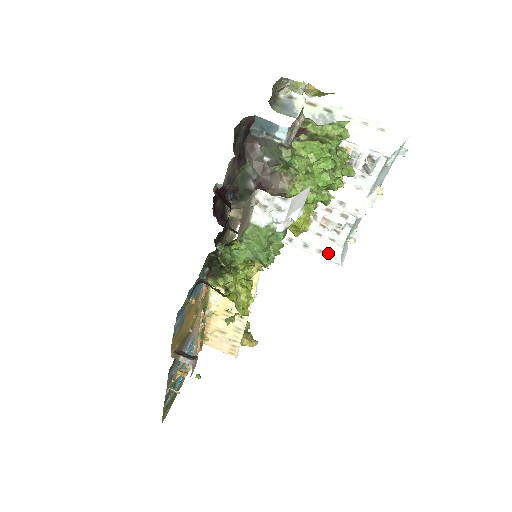
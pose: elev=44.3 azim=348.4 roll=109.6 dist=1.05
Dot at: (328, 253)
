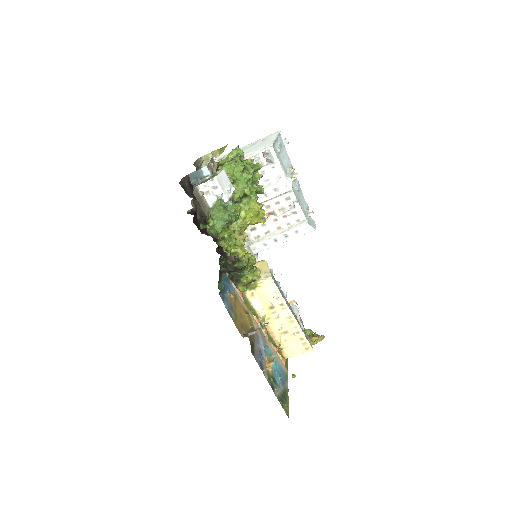
Dot at: (301, 229)
